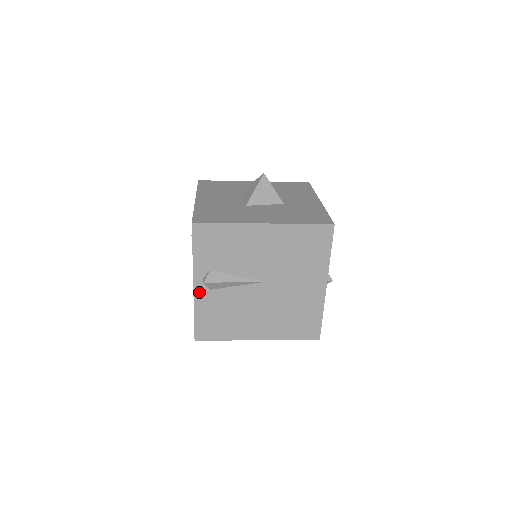
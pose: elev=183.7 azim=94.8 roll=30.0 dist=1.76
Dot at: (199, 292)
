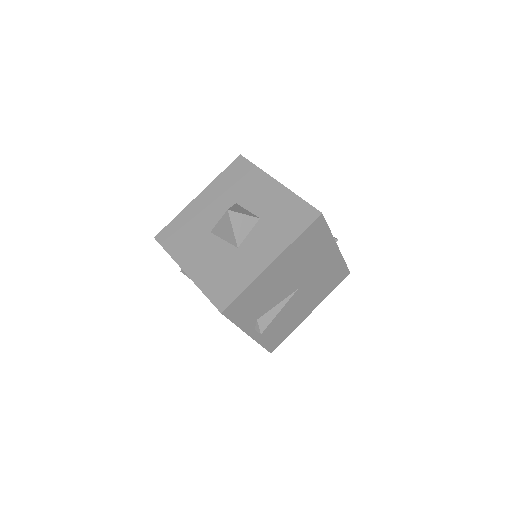
Dot at: occluded
